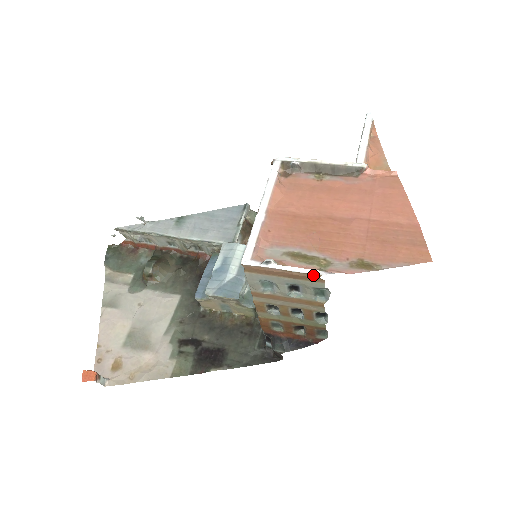
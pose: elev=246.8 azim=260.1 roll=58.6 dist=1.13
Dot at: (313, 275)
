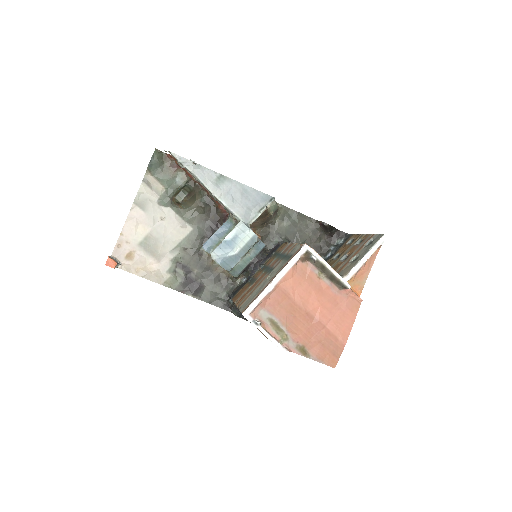
Dot at: (275, 344)
